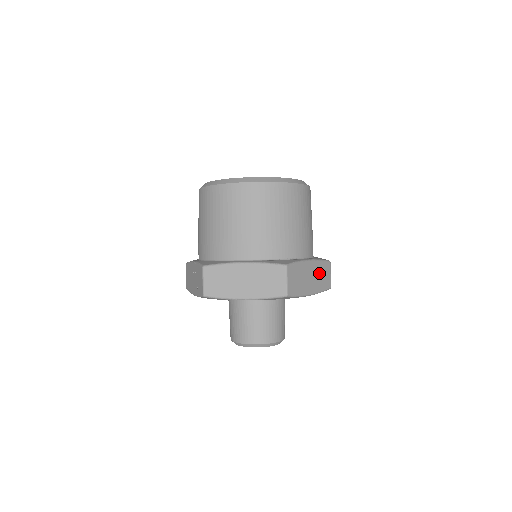
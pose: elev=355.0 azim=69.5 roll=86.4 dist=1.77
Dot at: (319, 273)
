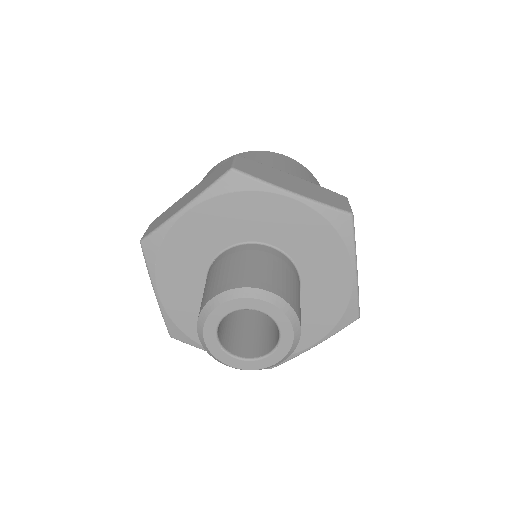
Dot at: (316, 191)
